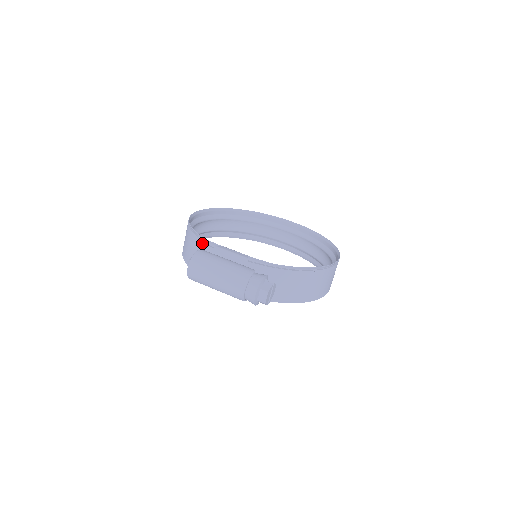
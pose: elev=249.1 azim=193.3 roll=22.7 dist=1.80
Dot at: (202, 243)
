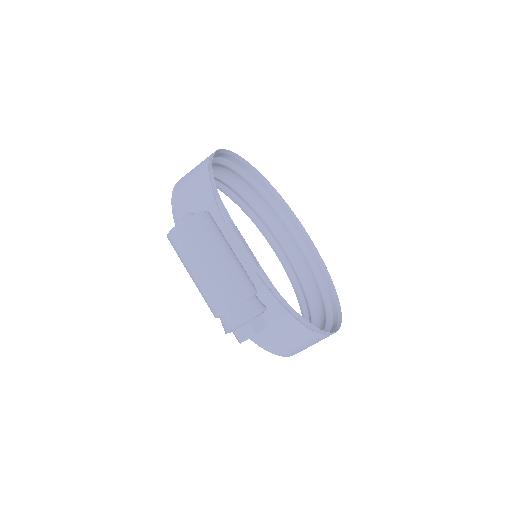
Dot at: (214, 202)
